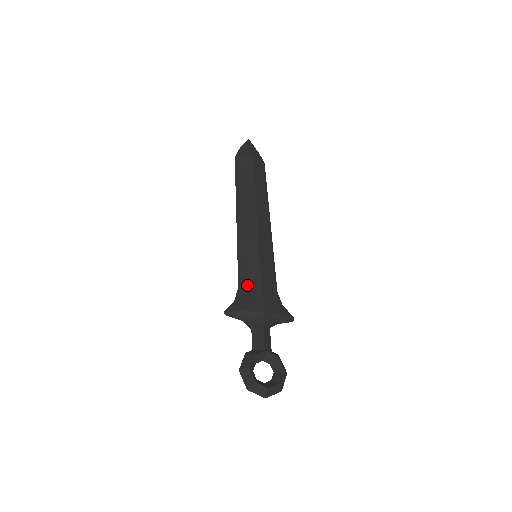
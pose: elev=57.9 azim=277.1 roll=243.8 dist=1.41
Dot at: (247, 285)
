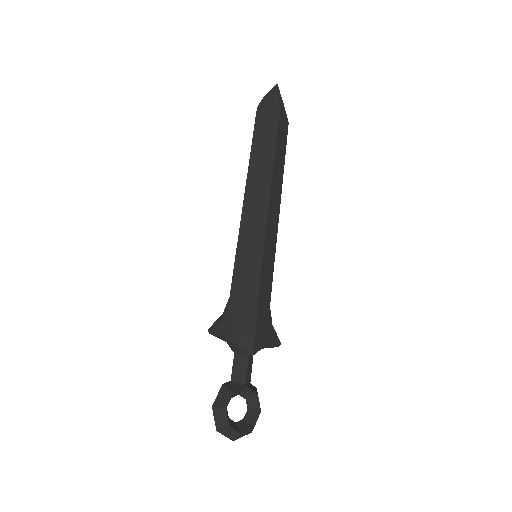
Dot at: (241, 297)
